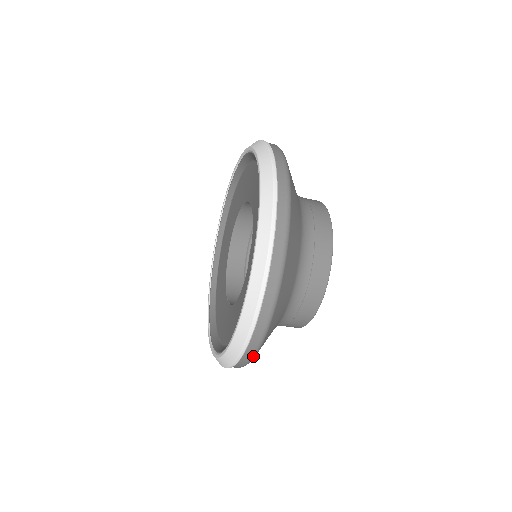
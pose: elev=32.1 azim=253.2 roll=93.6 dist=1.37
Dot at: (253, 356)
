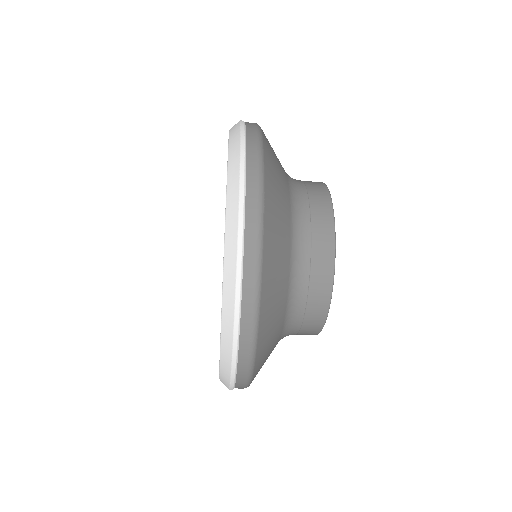
Dot at: (247, 386)
